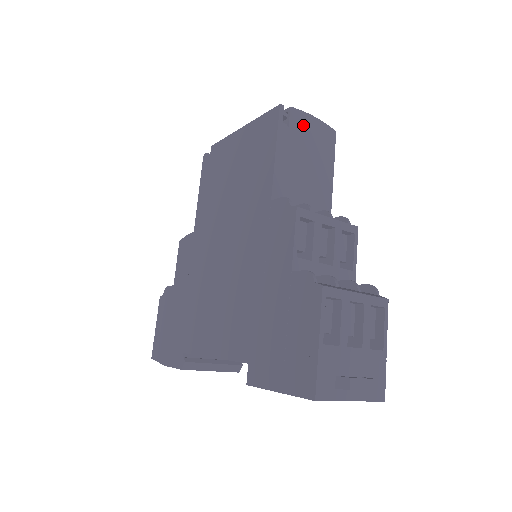
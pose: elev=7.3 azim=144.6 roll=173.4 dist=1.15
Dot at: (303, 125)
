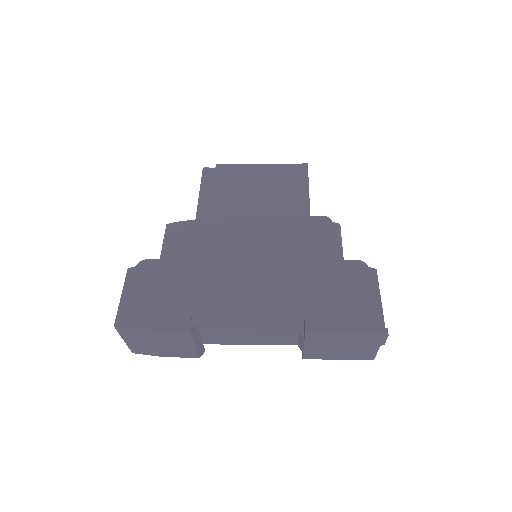
Dot at: occluded
